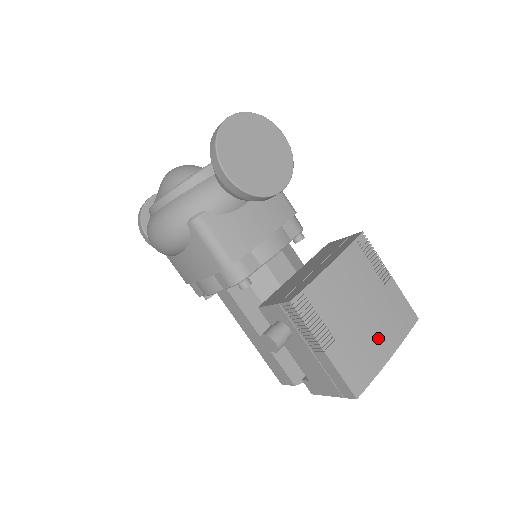
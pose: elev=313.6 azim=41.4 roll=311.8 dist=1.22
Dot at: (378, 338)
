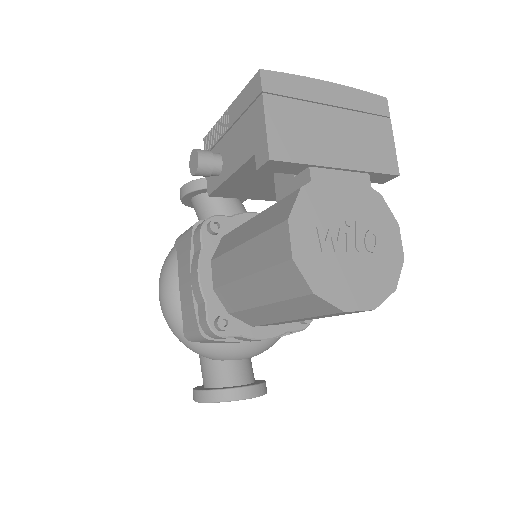
Dot at: occluded
